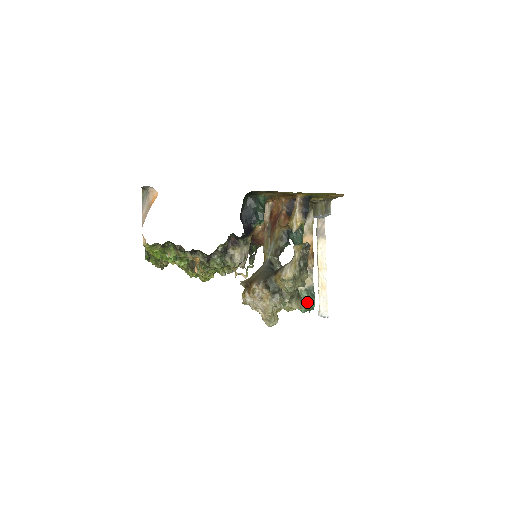
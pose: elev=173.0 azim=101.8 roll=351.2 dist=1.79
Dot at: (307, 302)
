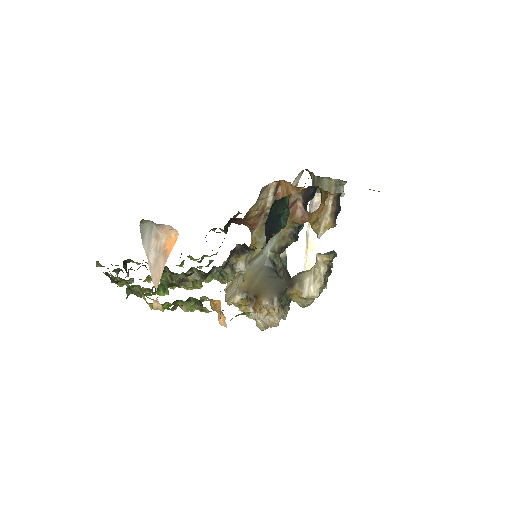
Dot at: occluded
